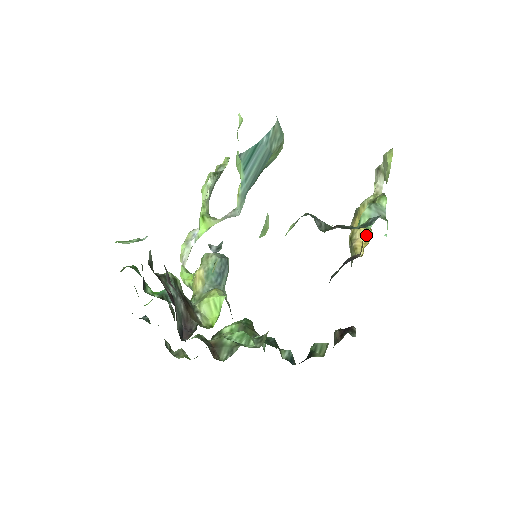
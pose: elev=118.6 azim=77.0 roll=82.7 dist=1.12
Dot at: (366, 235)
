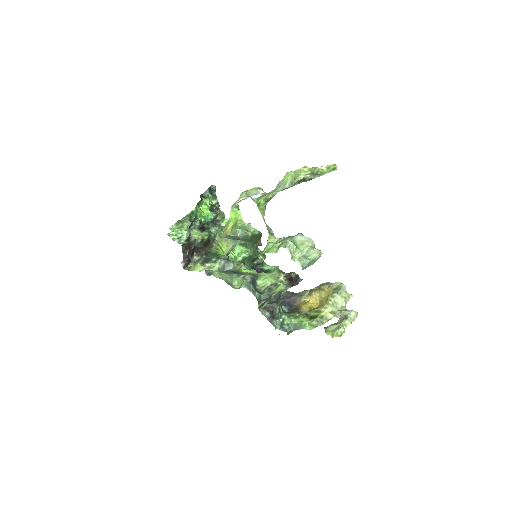
Dot at: (320, 301)
